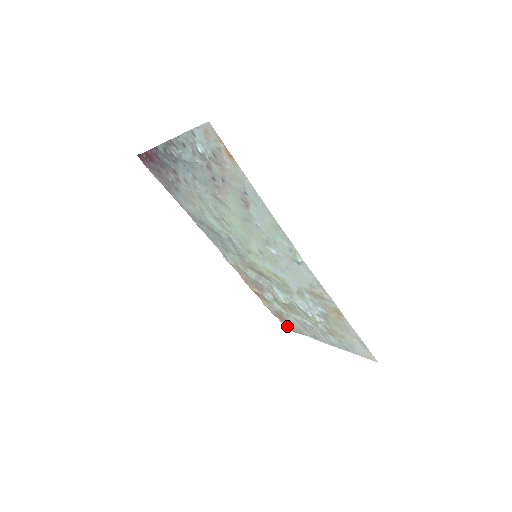
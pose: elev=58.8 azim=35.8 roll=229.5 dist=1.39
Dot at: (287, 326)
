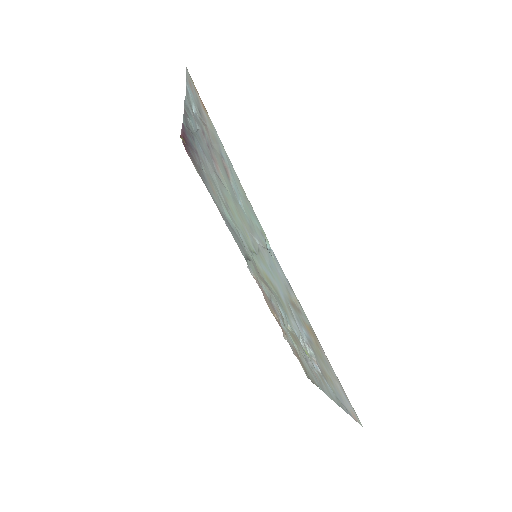
Dot at: (306, 373)
